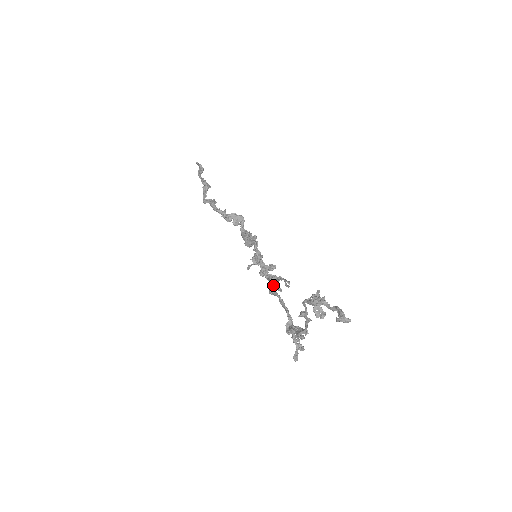
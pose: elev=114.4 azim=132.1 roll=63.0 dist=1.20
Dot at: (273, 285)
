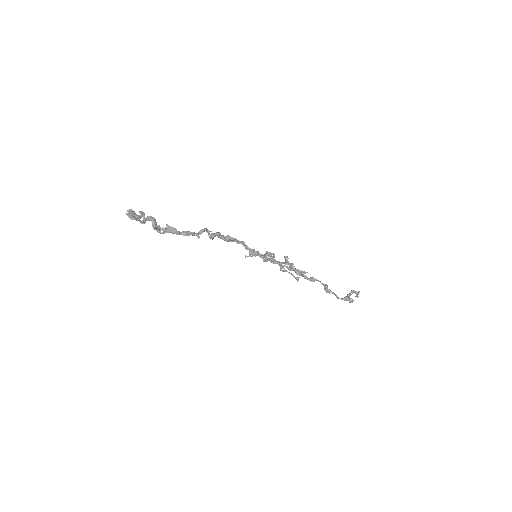
Dot at: (277, 263)
